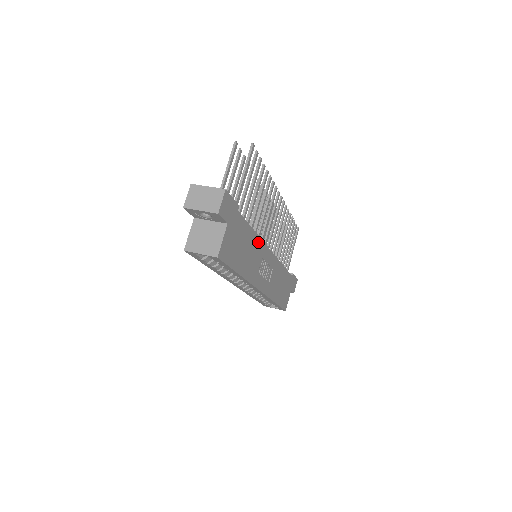
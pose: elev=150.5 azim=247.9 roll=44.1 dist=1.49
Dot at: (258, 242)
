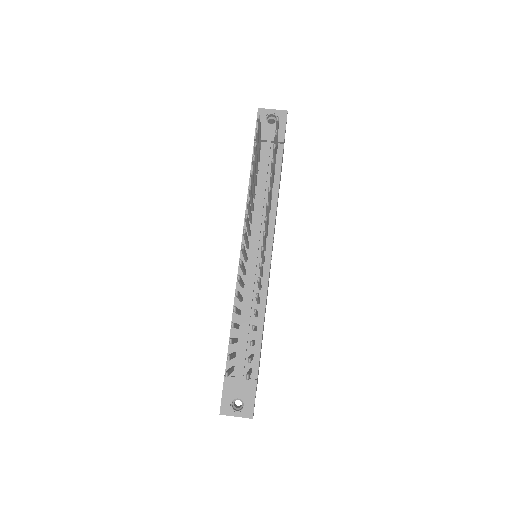
Dot at: (265, 304)
